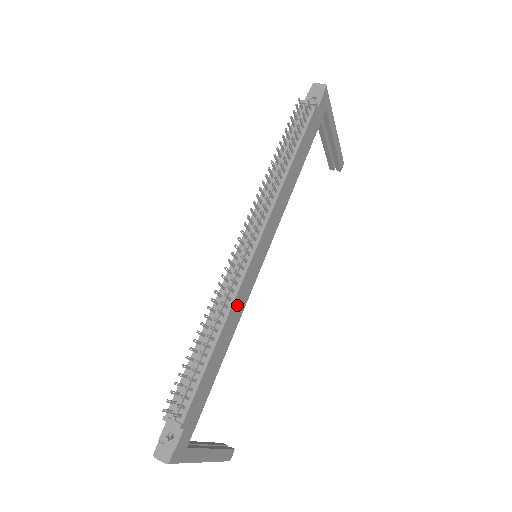
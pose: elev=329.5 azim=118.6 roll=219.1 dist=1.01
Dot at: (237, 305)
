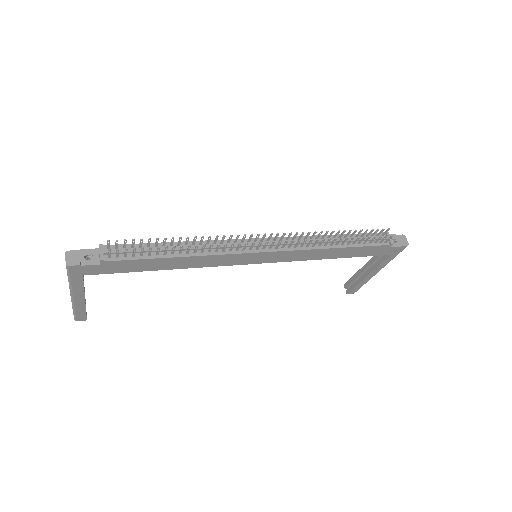
Dot at: (214, 259)
